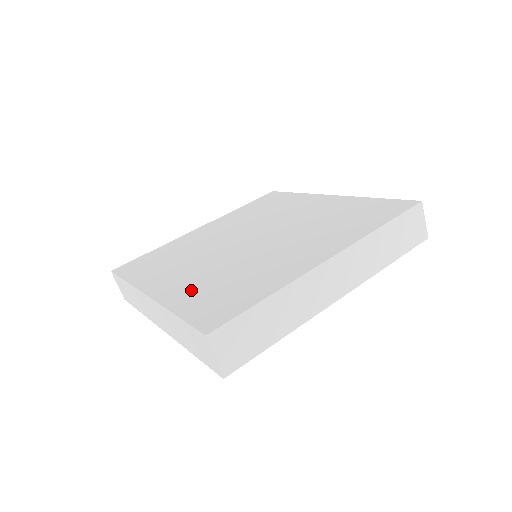
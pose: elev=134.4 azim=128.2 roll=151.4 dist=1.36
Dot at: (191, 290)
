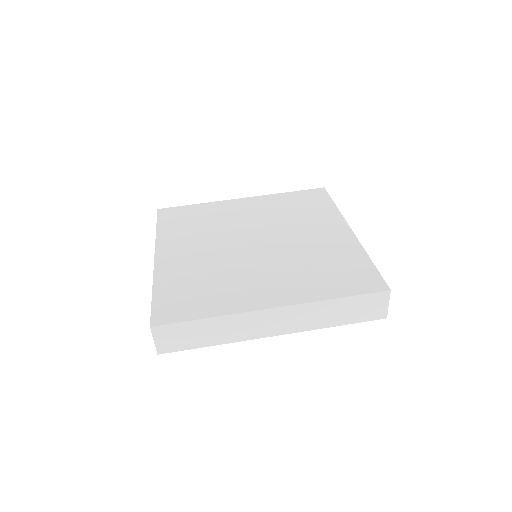
Dot at: (178, 273)
